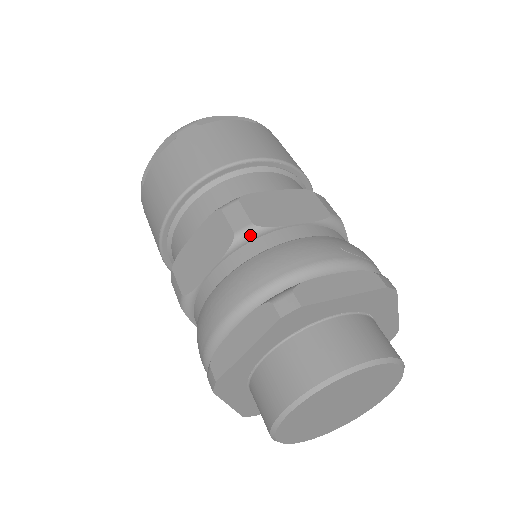
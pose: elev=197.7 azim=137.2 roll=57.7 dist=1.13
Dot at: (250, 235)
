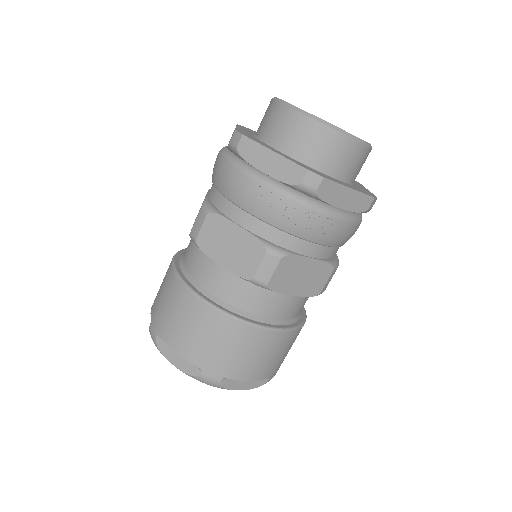
Dot at: occluded
